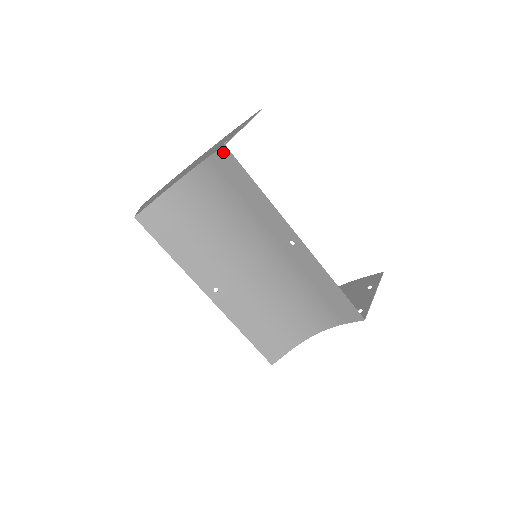
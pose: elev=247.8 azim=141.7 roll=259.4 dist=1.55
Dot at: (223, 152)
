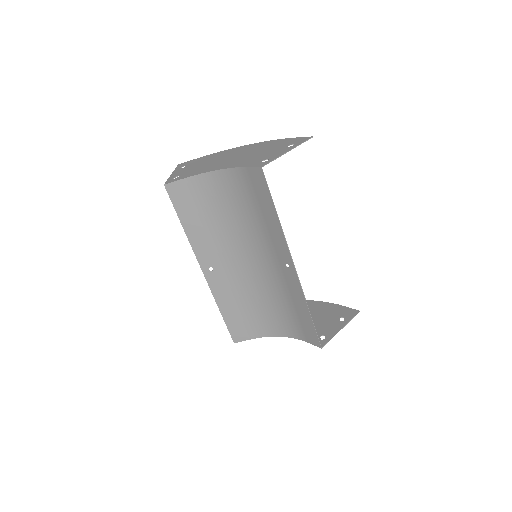
Dot at: (258, 171)
